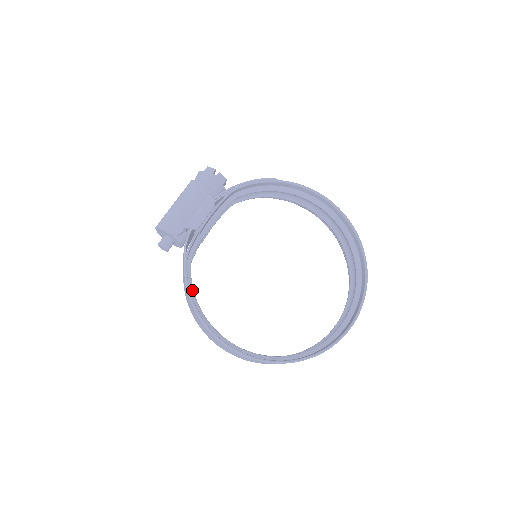
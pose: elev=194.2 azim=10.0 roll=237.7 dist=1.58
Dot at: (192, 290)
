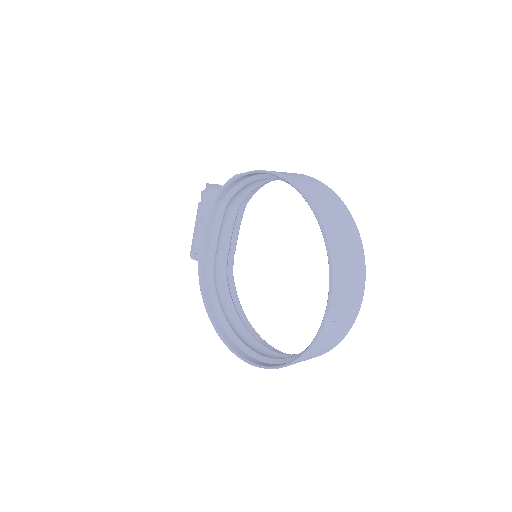
Dot at: (217, 303)
